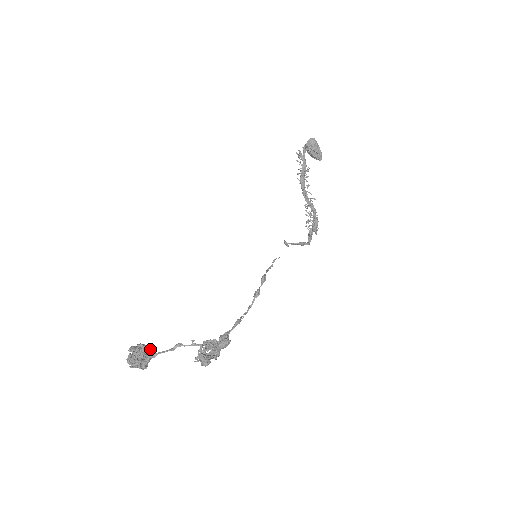
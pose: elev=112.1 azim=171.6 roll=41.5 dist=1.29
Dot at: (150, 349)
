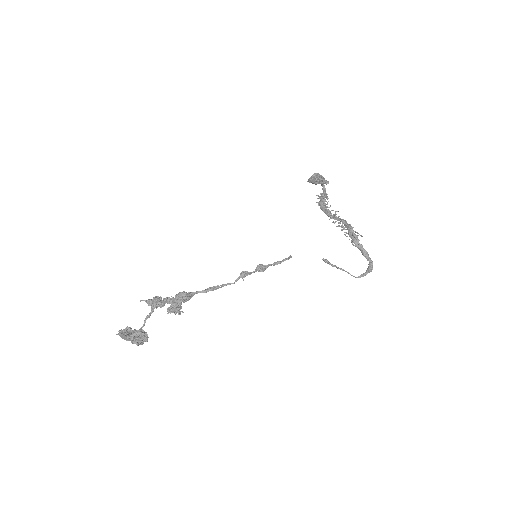
Dot at: (146, 333)
